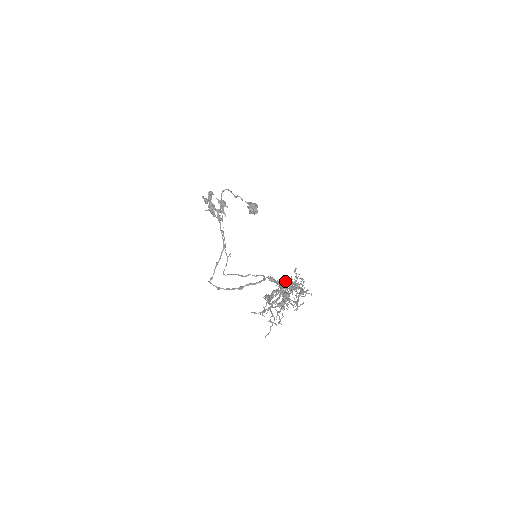
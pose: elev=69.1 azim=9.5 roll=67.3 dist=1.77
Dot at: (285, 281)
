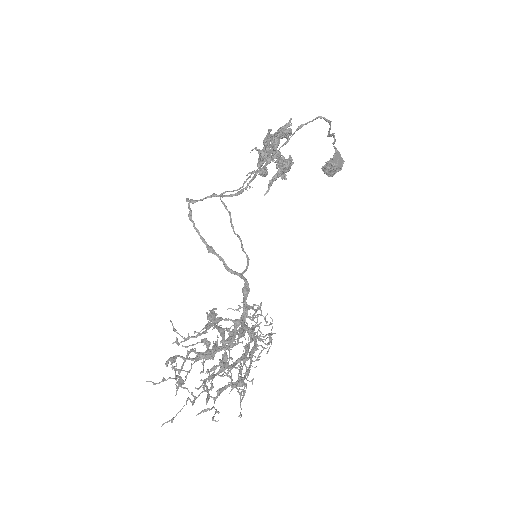
Dot at: (257, 308)
